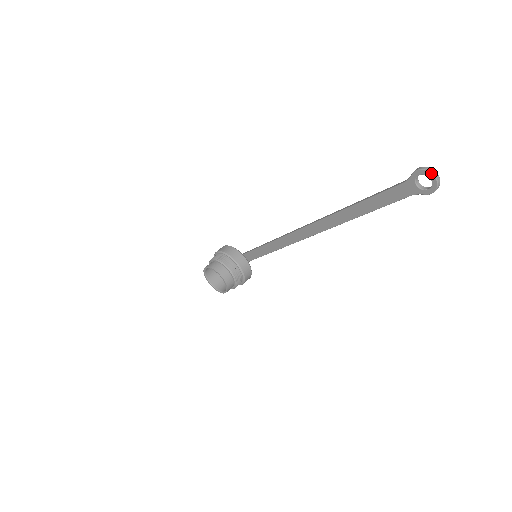
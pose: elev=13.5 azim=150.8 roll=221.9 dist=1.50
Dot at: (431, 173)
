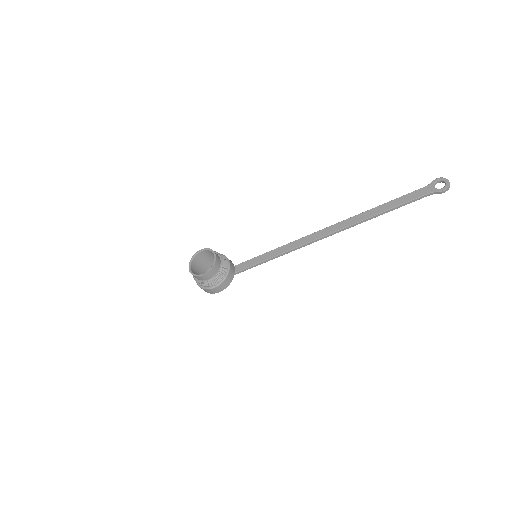
Dot at: (446, 179)
